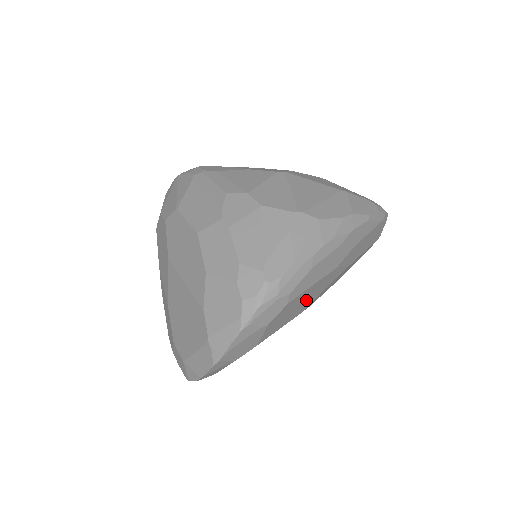
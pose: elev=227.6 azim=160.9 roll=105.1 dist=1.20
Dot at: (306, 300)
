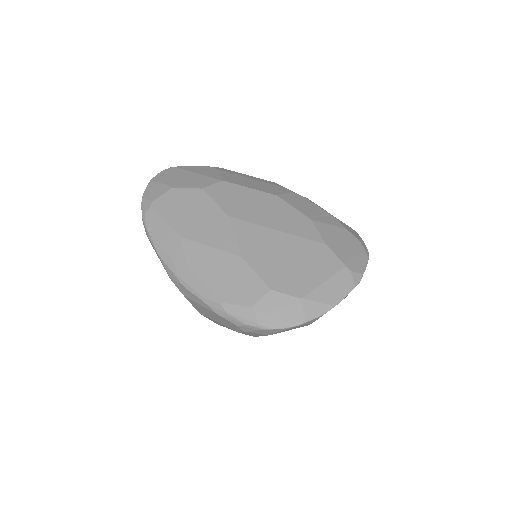
Dot at: occluded
